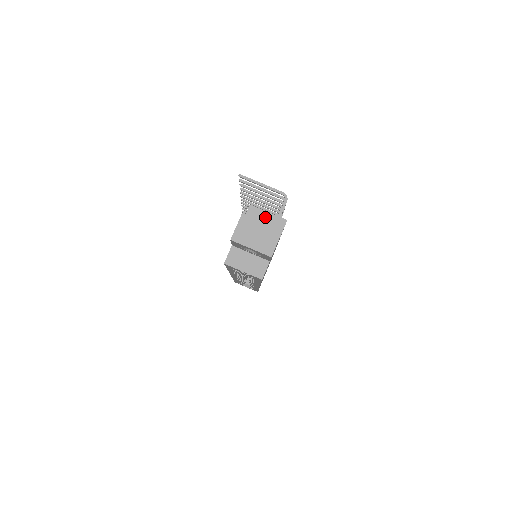
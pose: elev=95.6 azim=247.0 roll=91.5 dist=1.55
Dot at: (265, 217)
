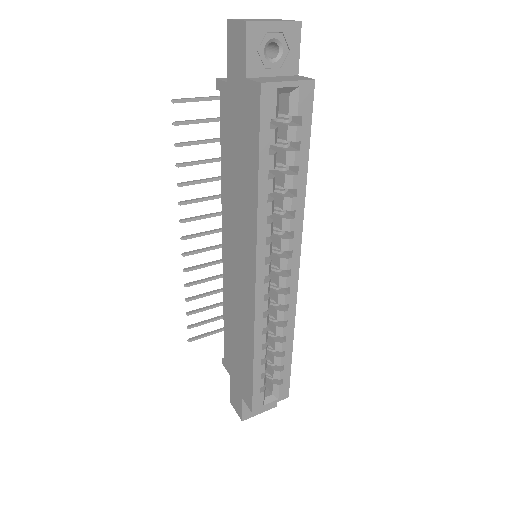
Dot at: occluded
